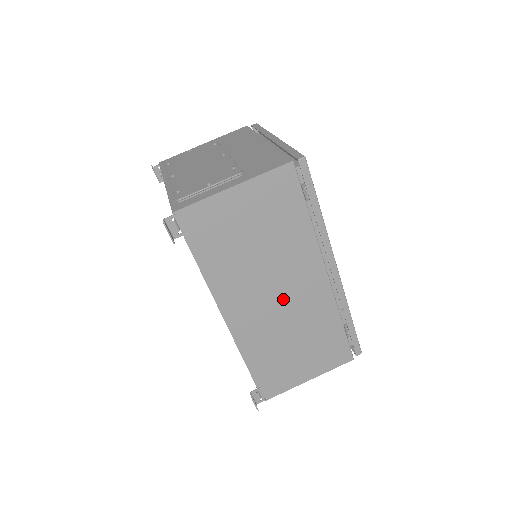
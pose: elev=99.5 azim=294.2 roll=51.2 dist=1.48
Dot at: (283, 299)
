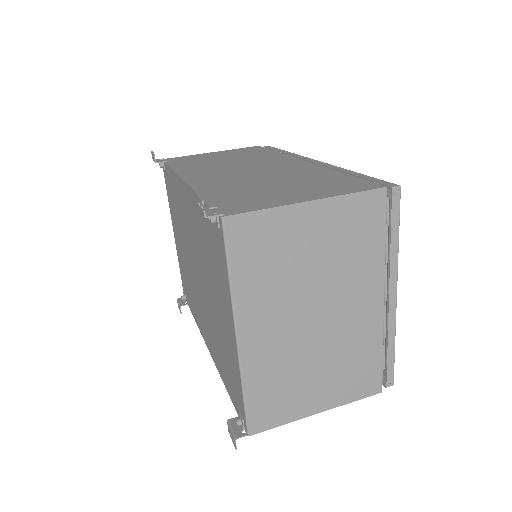
Dot at: (255, 170)
